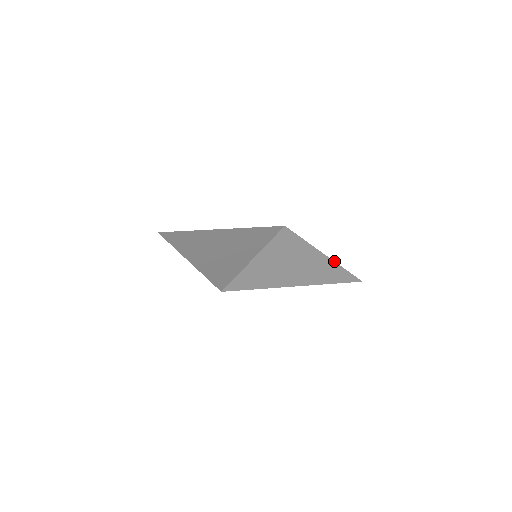
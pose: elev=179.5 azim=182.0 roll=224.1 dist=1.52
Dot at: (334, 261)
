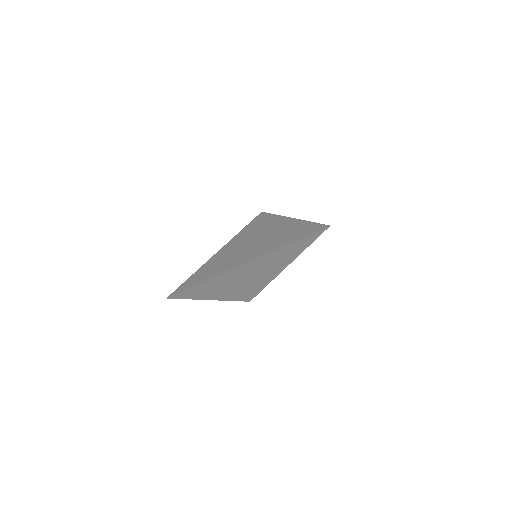
Dot at: occluded
